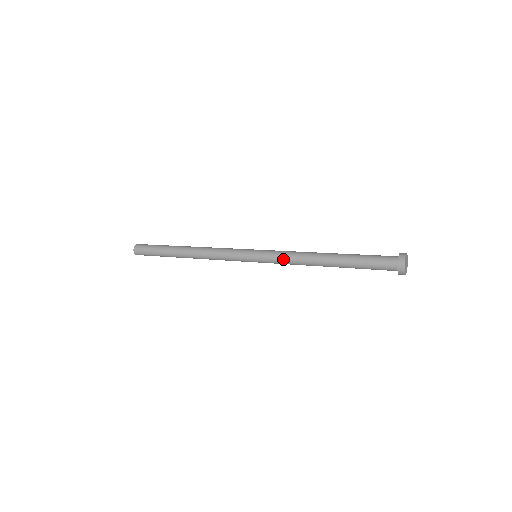
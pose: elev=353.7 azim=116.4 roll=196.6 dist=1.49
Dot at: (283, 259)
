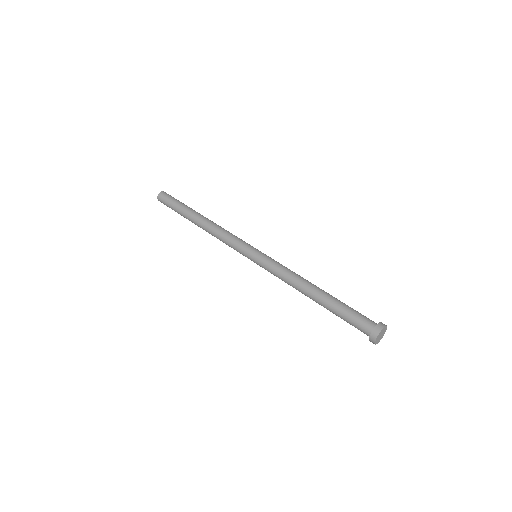
Dot at: occluded
